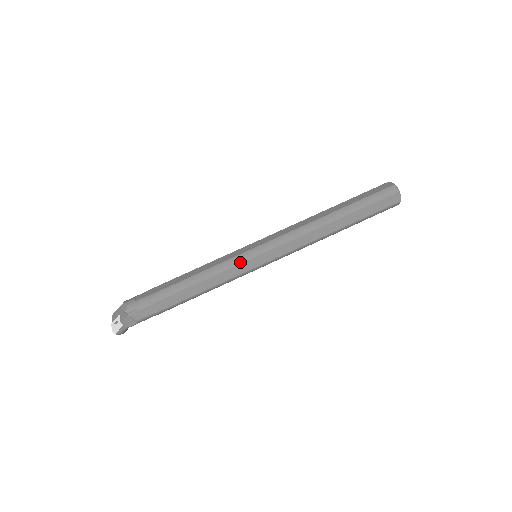
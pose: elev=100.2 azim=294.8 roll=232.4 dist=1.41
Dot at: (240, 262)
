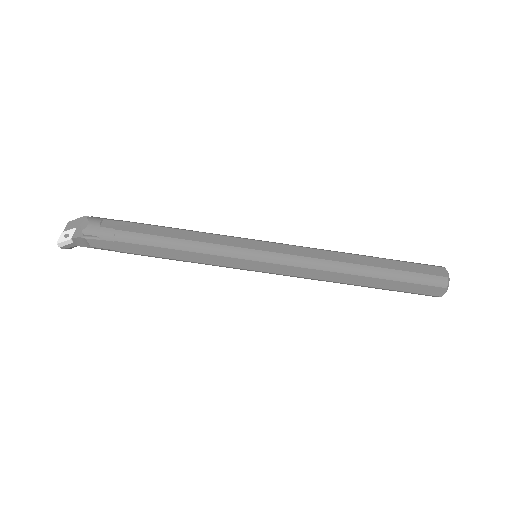
Dot at: (234, 256)
